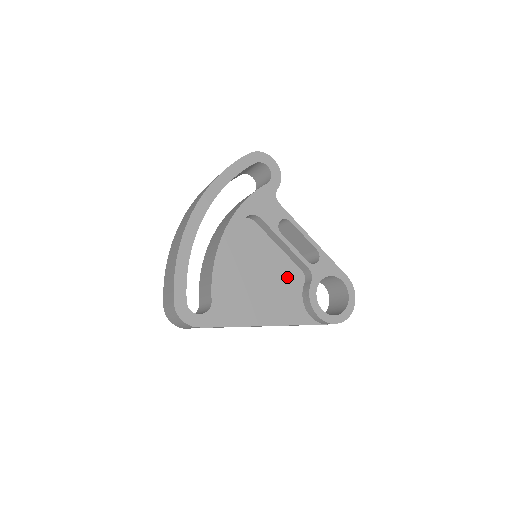
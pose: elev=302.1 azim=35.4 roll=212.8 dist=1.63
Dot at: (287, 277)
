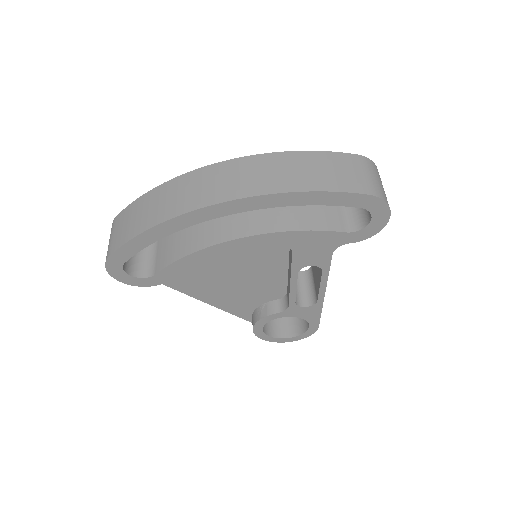
Dot at: (265, 288)
